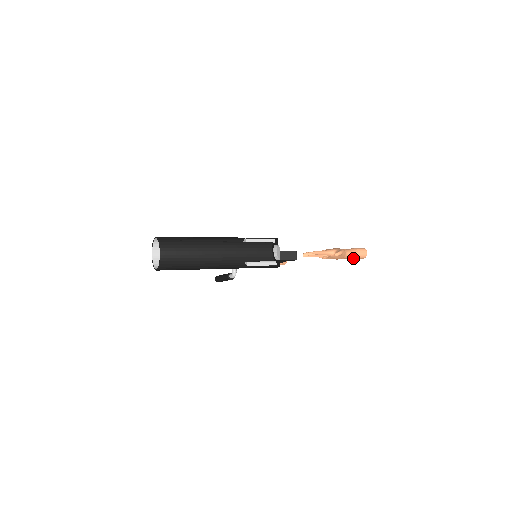
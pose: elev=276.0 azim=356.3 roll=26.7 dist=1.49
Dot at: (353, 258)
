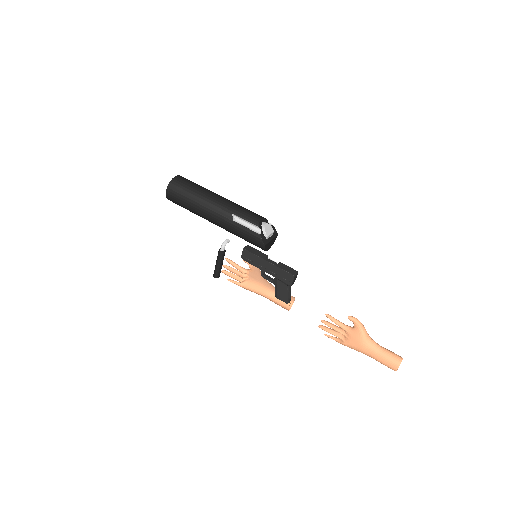
Dot at: (381, 358)
